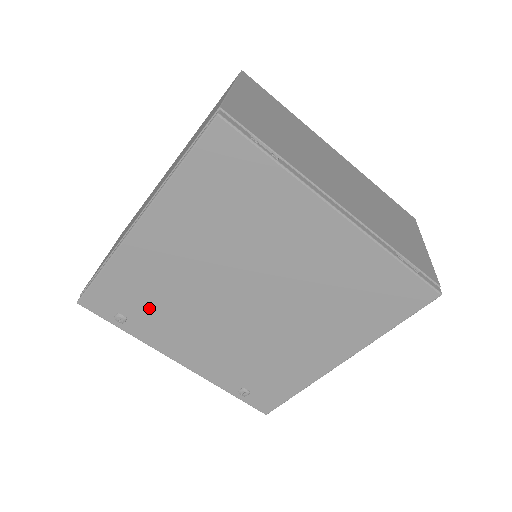
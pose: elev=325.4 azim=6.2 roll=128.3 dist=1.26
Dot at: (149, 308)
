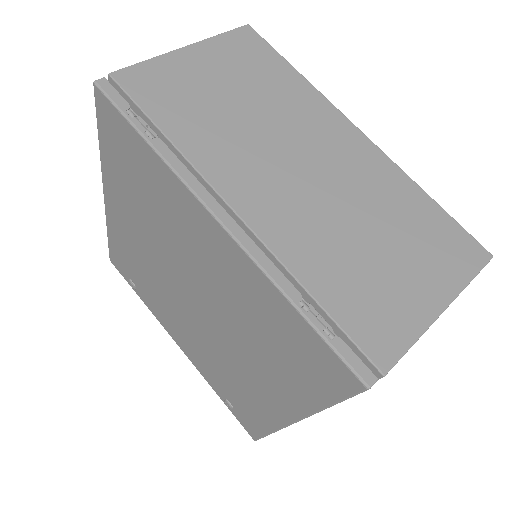
Dot at: (142, 282)
